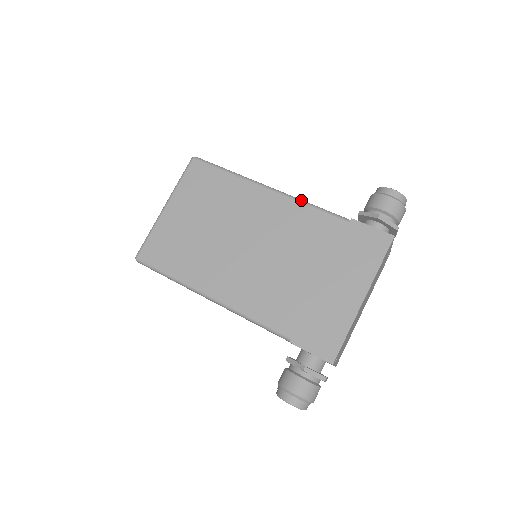
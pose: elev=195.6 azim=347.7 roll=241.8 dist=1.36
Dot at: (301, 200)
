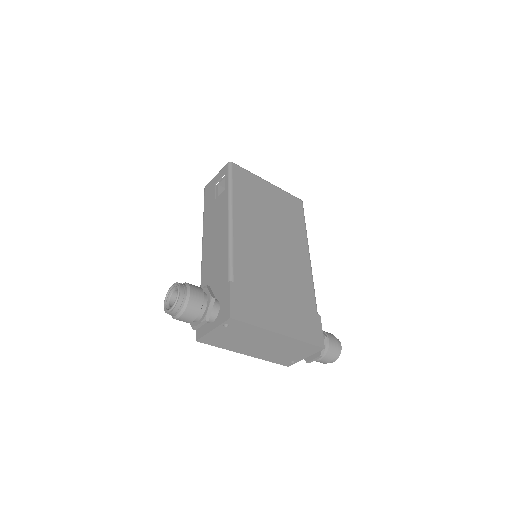
Dot at: occluded
